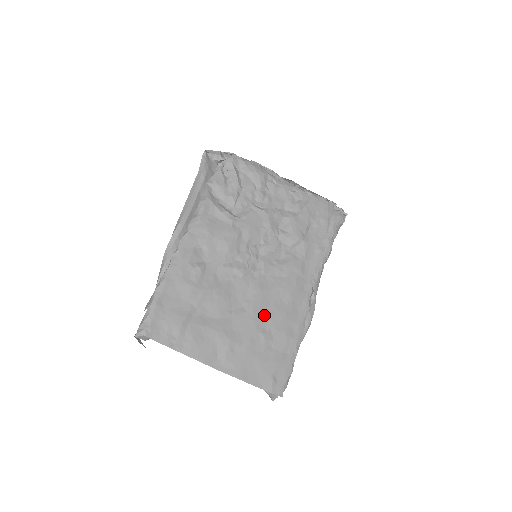
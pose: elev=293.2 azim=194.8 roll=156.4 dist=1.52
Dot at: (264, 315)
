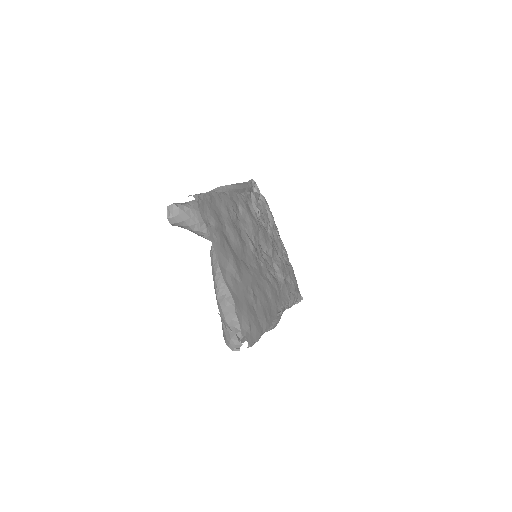
Dot at: (257, 285)
